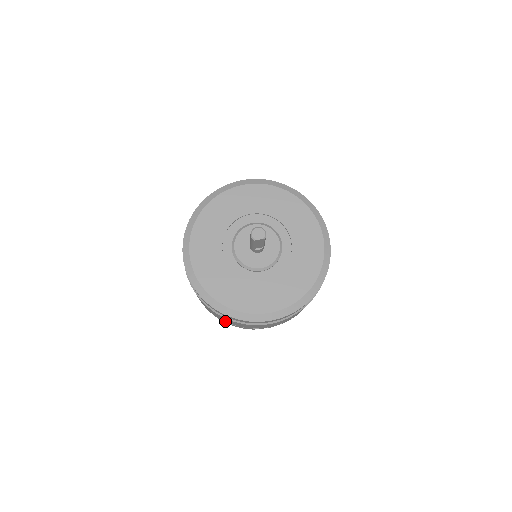
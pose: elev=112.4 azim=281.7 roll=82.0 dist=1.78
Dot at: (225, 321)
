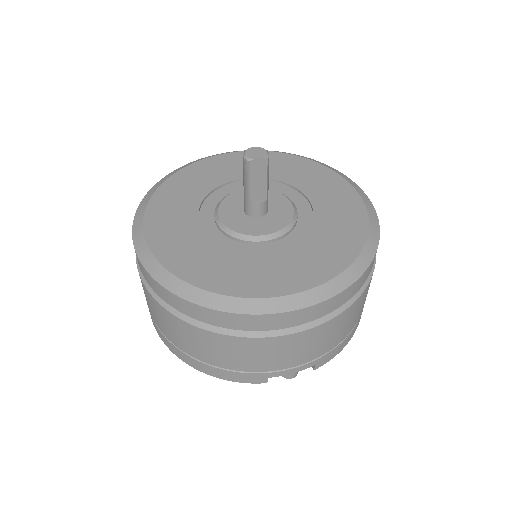
Dot at: (210, 363)
